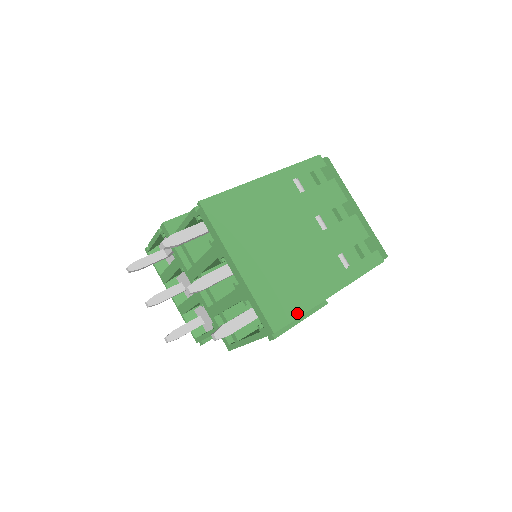
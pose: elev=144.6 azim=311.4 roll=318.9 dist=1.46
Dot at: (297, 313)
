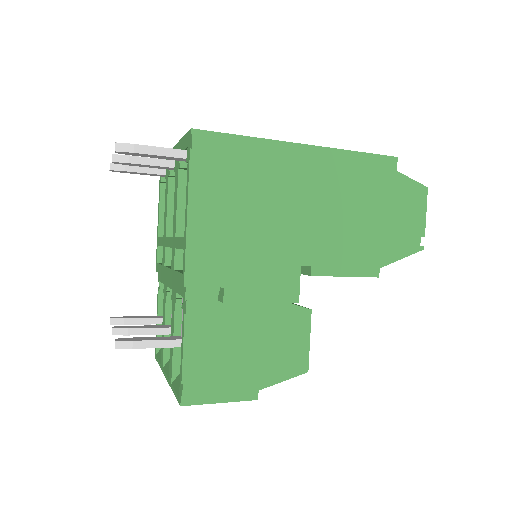
Dot at: (236, 136)
